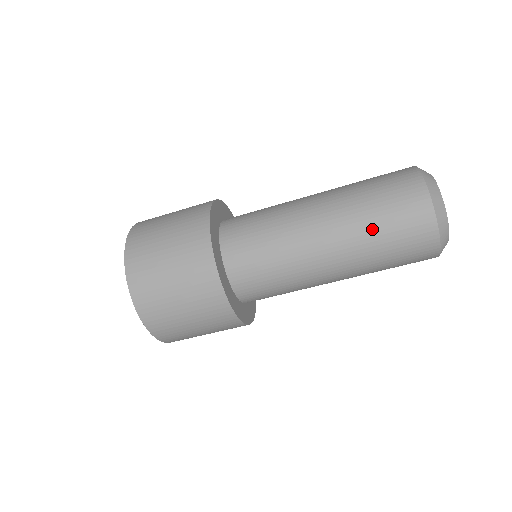
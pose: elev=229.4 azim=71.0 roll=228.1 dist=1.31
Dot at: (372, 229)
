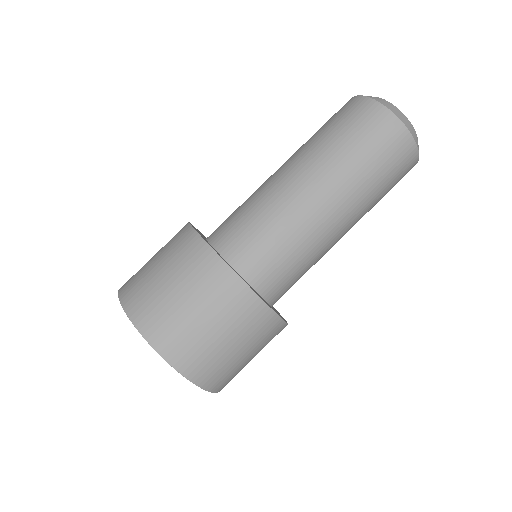
Dot at: (348, 155)
